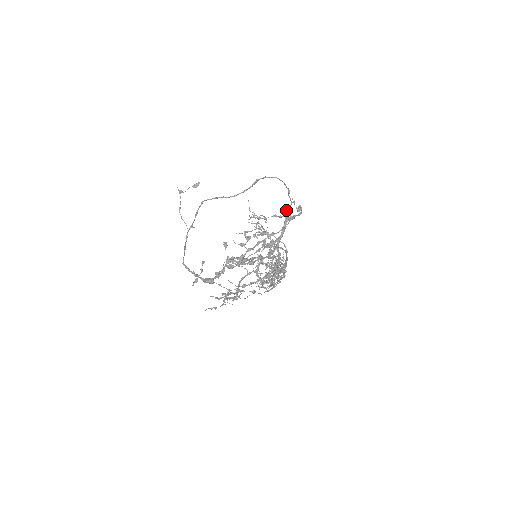
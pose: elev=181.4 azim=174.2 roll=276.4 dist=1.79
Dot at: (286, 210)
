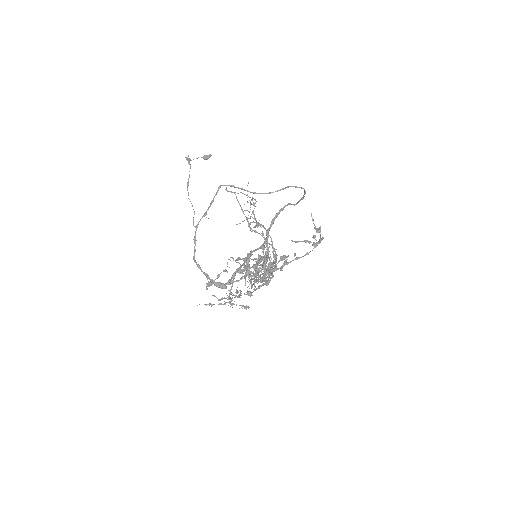
Dot at: (315, 236)
